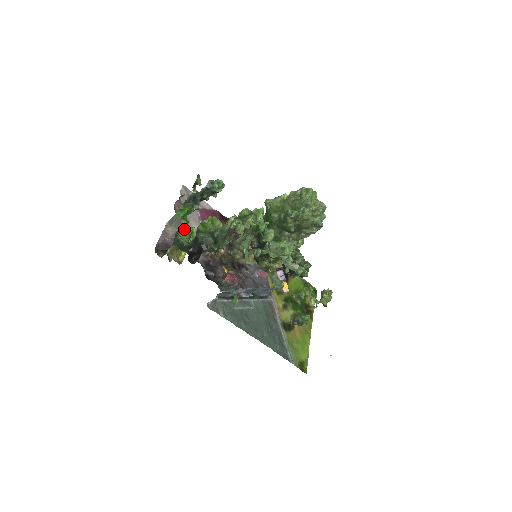
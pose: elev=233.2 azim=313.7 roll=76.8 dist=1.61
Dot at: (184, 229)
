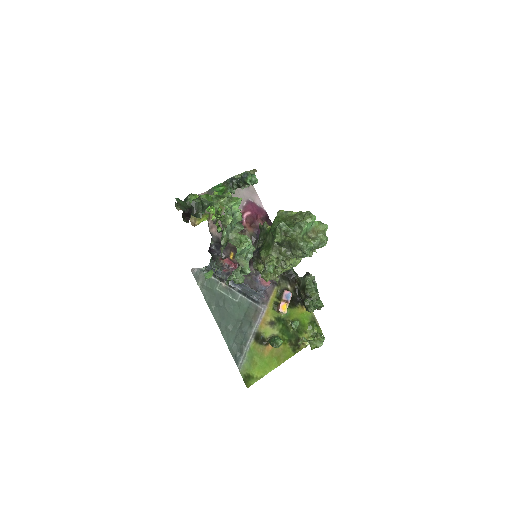
Dot at: occluded
